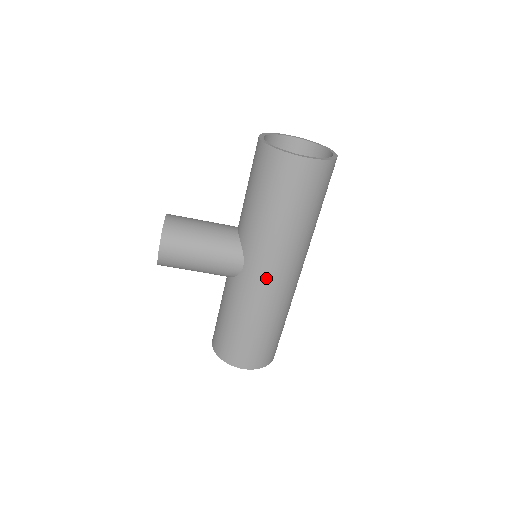
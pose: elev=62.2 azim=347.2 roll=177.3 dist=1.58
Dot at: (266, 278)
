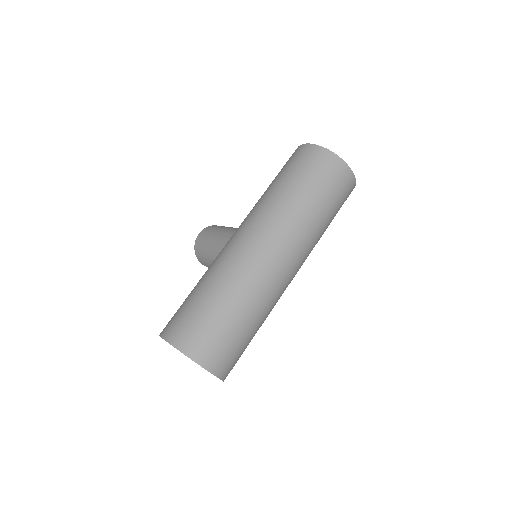
Dot at: (235, 236)
